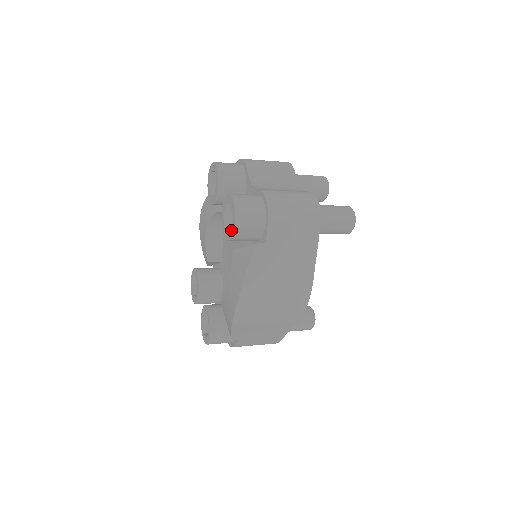
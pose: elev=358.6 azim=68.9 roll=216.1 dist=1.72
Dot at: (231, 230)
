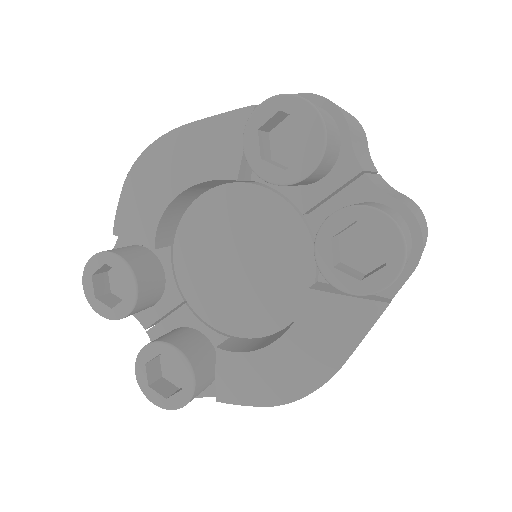
Dot at: (370, 283)
